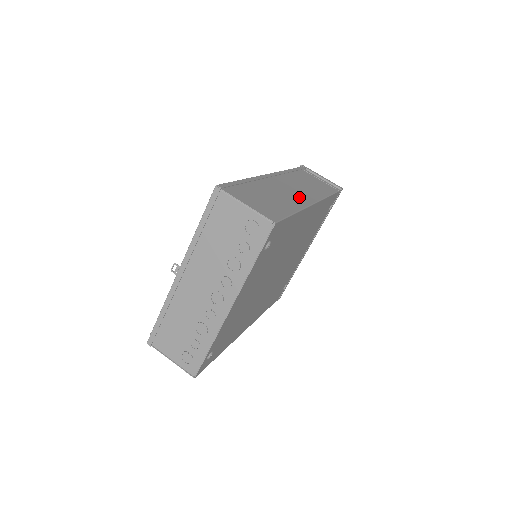
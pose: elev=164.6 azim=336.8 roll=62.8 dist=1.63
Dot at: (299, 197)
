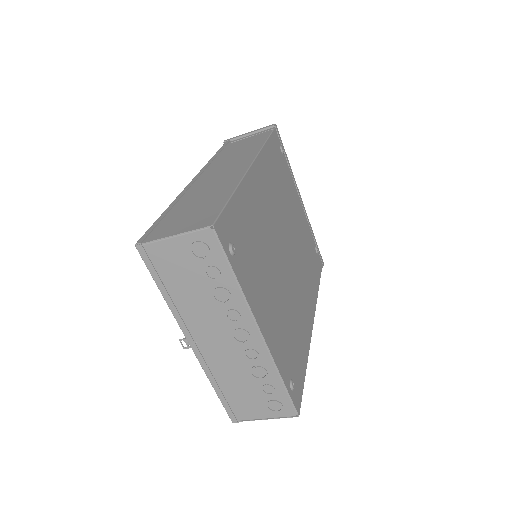
Dot at: (232, 174)
